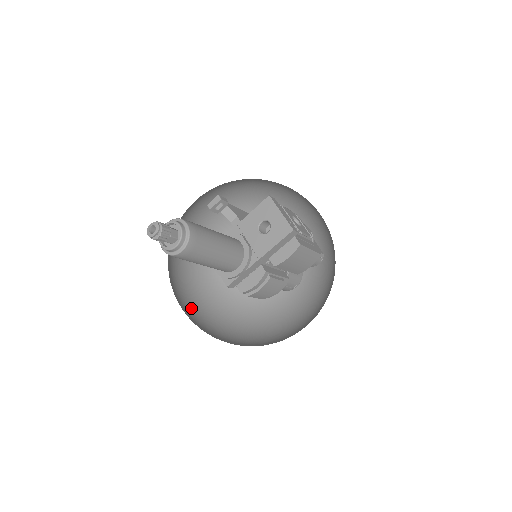
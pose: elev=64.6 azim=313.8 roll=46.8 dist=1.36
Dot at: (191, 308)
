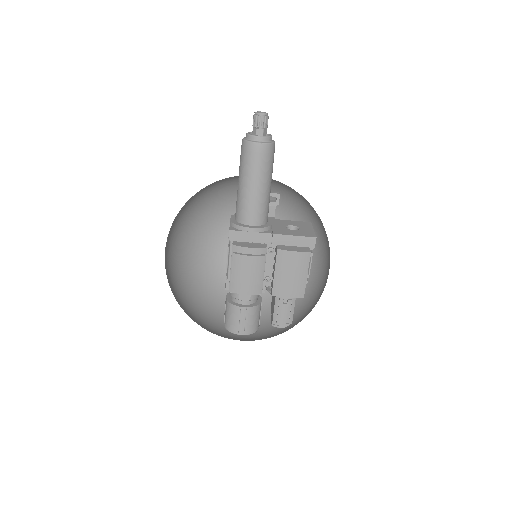
Dot at: (167, 244)
